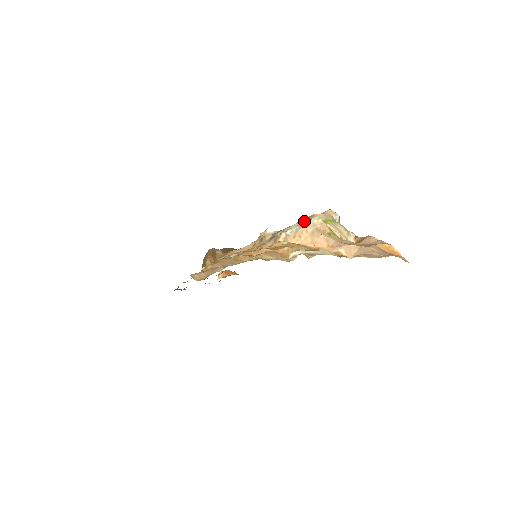
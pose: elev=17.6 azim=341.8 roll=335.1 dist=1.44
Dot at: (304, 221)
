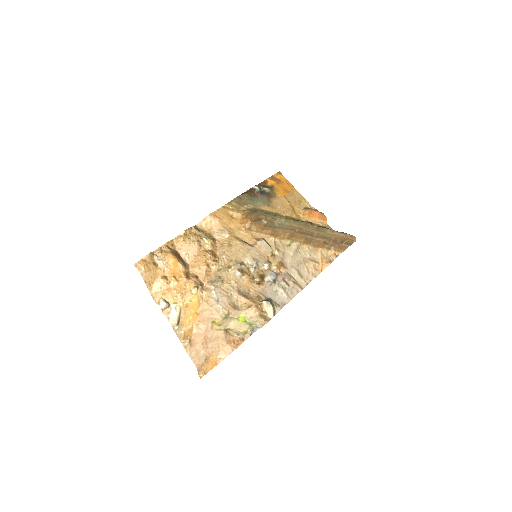
Dot at: (221, 303)
